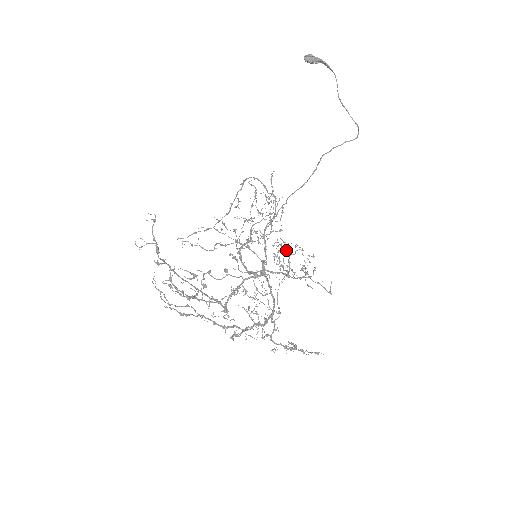
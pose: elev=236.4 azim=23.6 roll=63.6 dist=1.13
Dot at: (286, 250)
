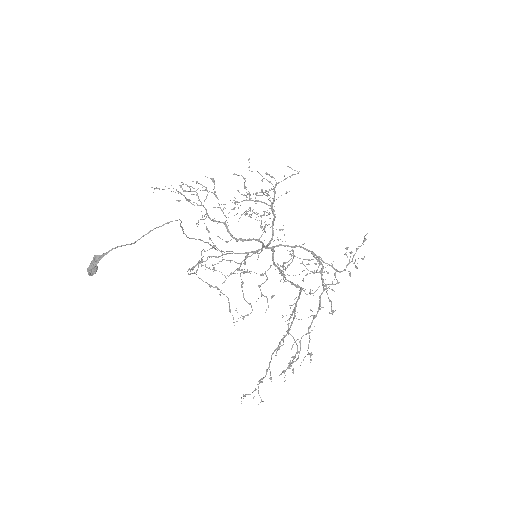
Dot at: occluded
